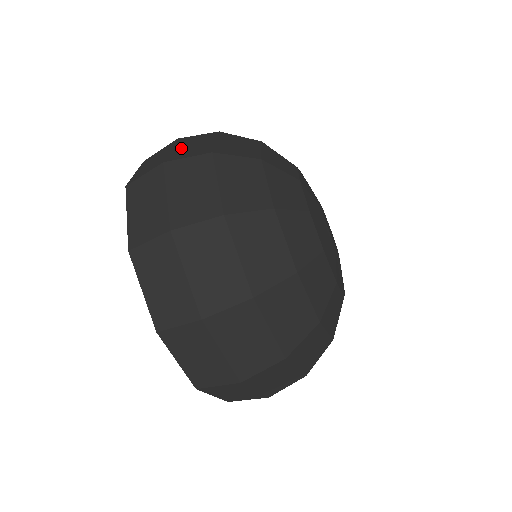
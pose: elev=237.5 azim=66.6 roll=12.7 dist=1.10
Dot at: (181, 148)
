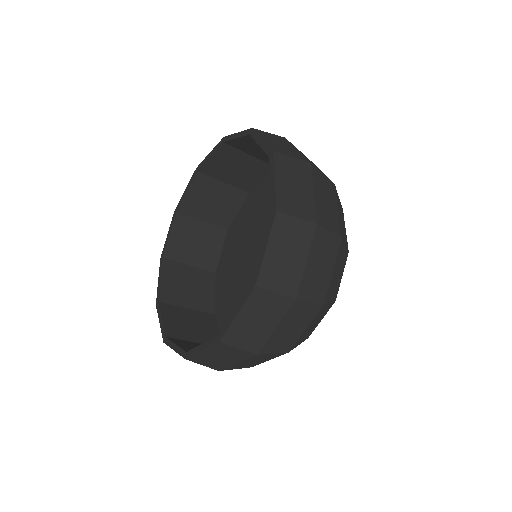
Dot at: (321, 199)
